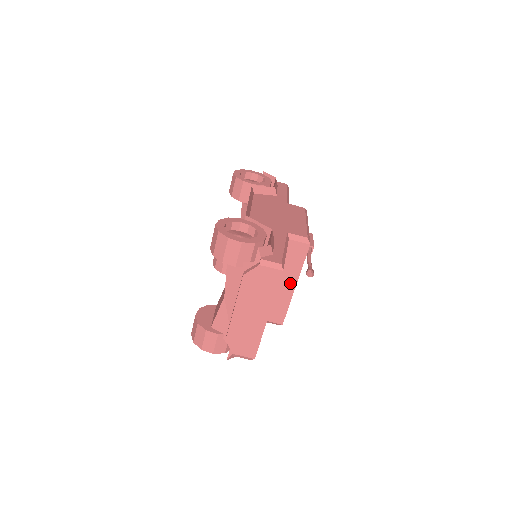
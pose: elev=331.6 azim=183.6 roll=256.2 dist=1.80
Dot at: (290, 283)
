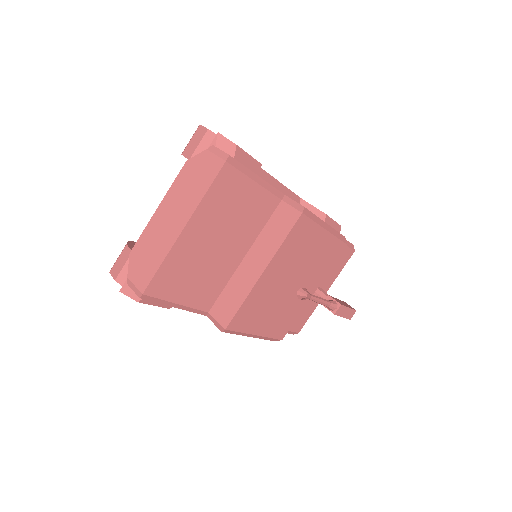
Dot at: (259, 264)
